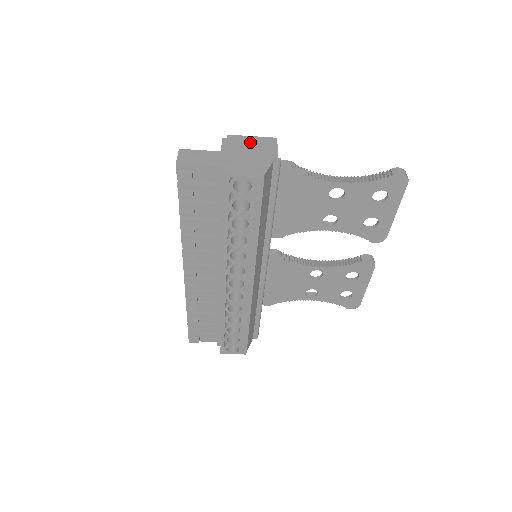
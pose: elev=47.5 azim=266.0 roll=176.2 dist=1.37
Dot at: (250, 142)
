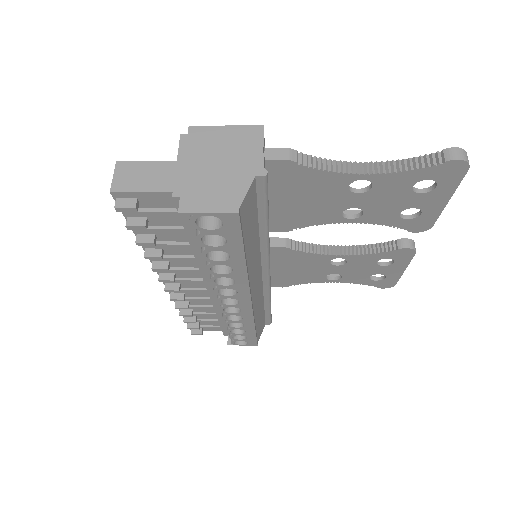
Dot at: (222, 139)
